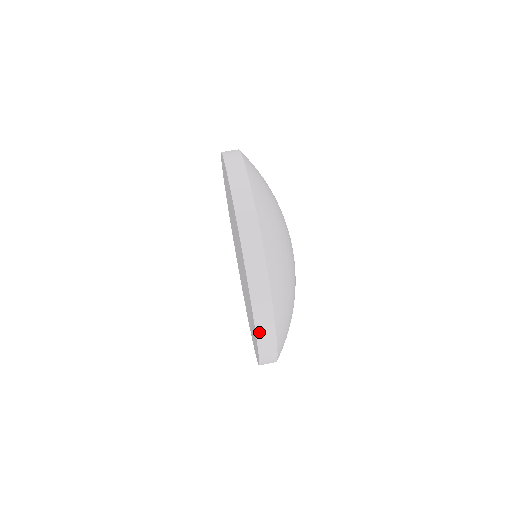
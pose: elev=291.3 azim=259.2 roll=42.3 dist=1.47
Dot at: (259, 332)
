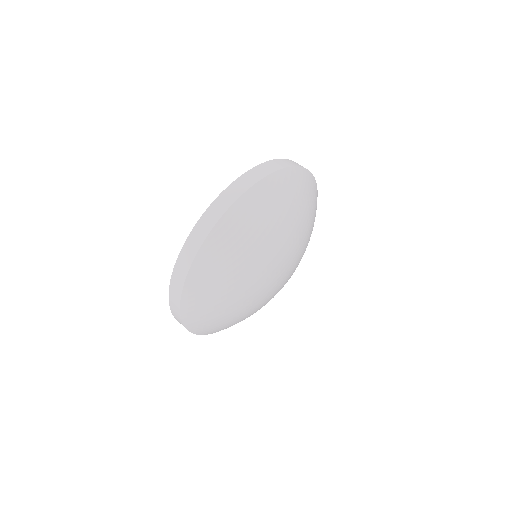
Dot at: (205, 216)
